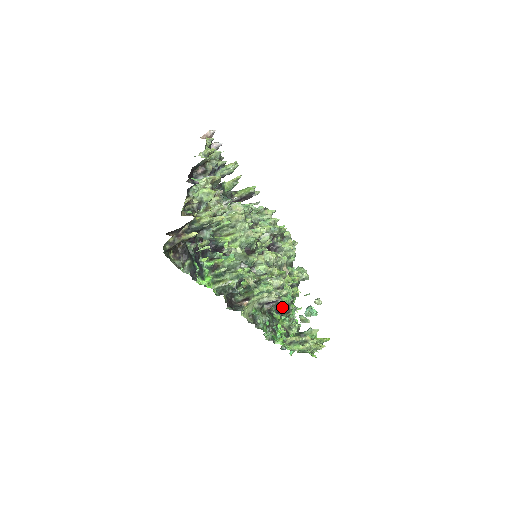
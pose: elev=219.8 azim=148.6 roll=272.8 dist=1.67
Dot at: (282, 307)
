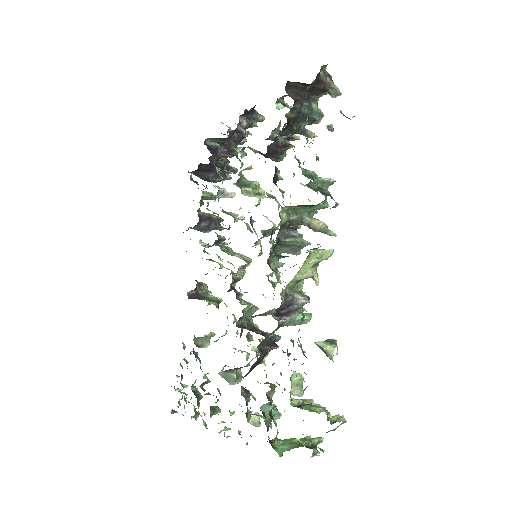
Dot at: occluded
